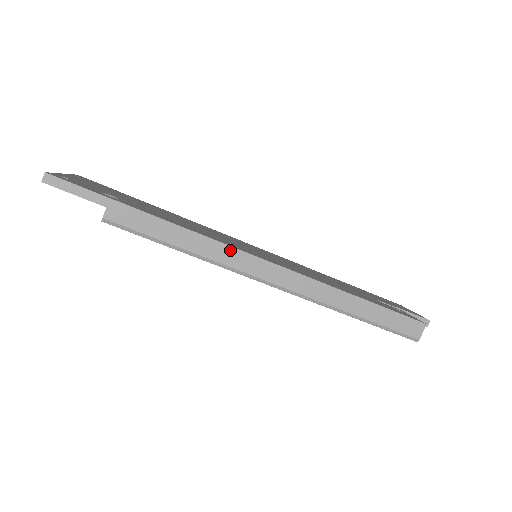
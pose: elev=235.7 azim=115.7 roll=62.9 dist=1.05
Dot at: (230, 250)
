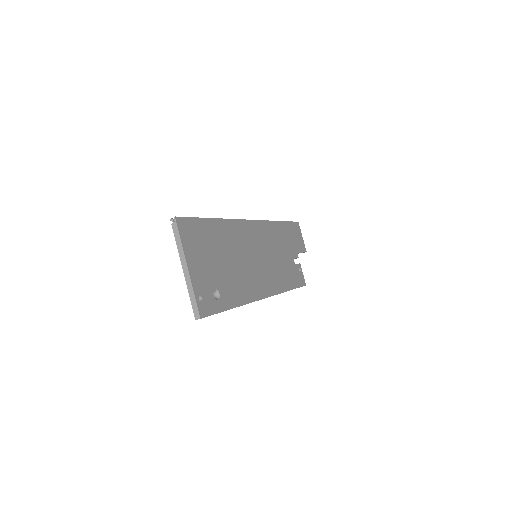
Dot at: occluded
